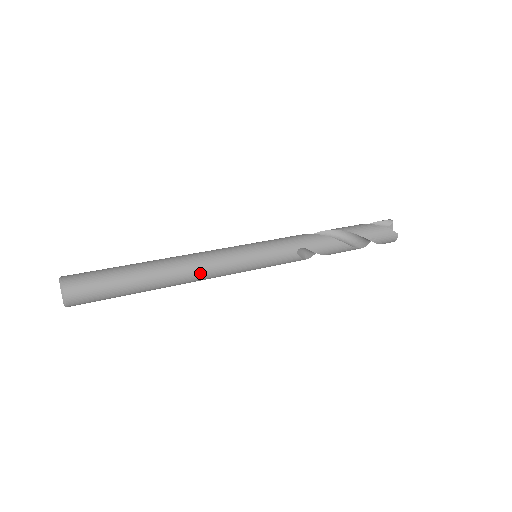
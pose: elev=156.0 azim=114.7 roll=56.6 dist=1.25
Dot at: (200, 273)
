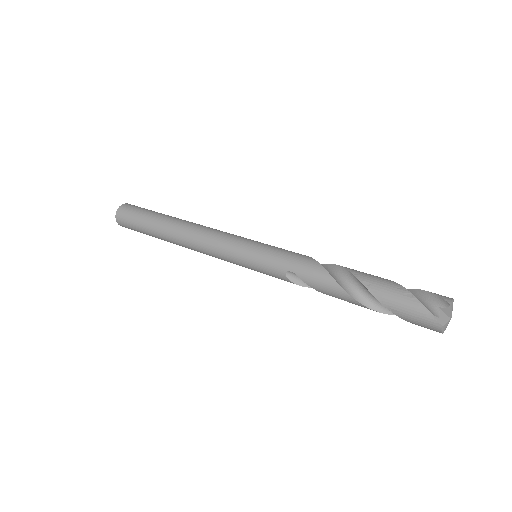
Dot at: (196, 246)
